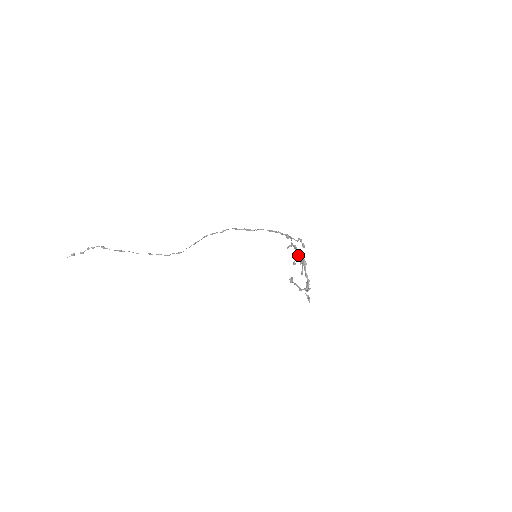
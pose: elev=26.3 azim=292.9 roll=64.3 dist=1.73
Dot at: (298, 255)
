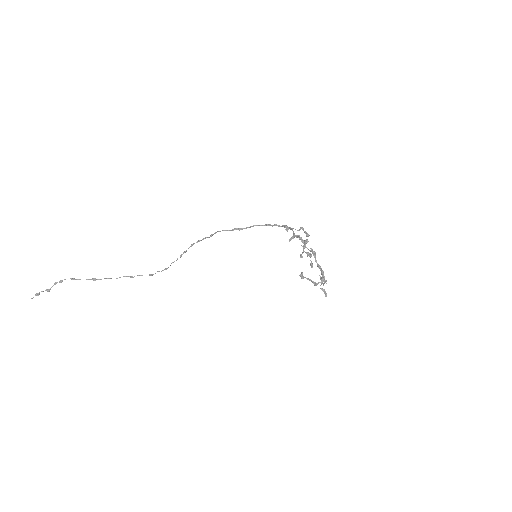
Dot at: (304, 246)
